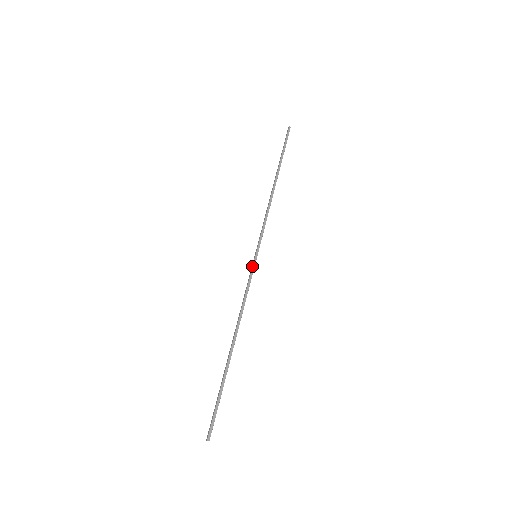
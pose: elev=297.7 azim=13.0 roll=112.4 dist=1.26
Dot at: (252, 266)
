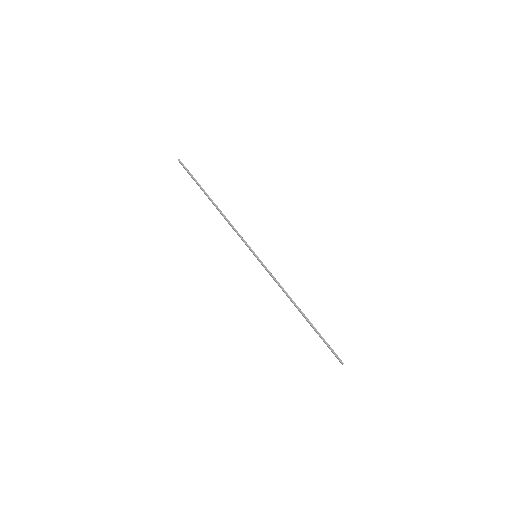
Dot at: (261, 264)
